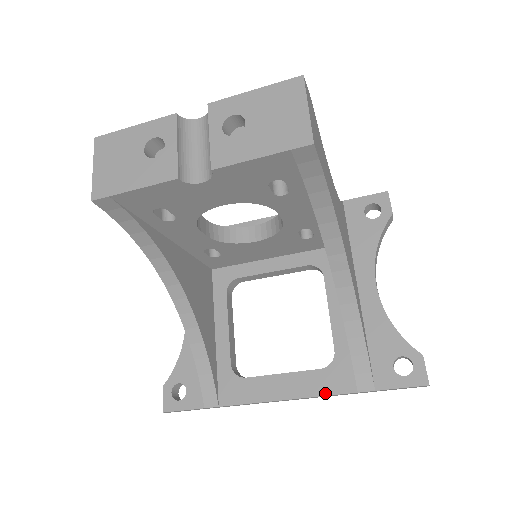
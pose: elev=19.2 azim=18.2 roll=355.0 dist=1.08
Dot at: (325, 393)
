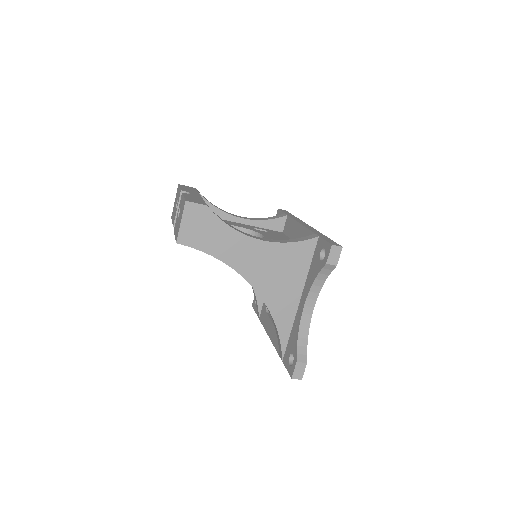
Dot at: (275, 346)
